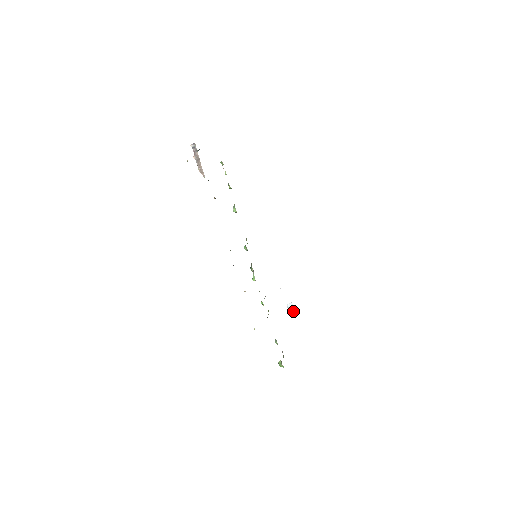
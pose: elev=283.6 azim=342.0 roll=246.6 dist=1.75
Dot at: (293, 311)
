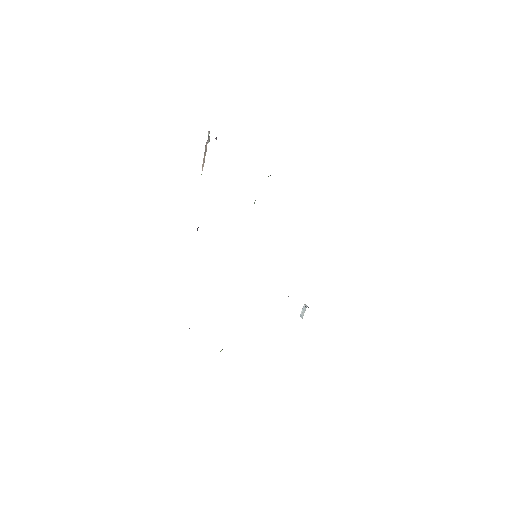
Dot at: (303, 315)
